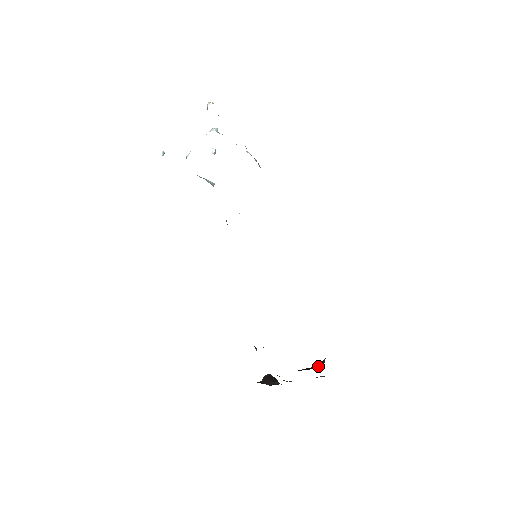
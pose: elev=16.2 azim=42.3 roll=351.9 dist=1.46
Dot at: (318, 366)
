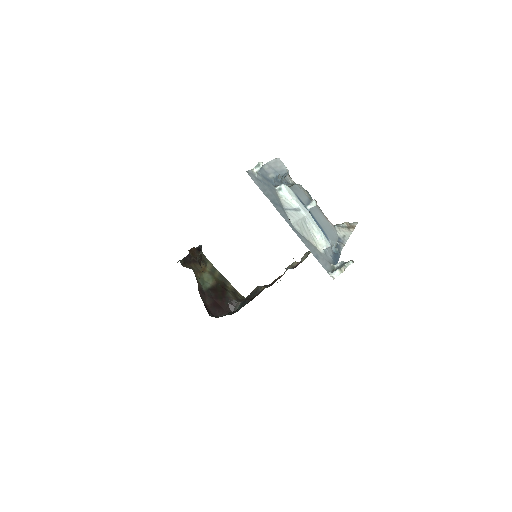
Dot at: (231, 307)
